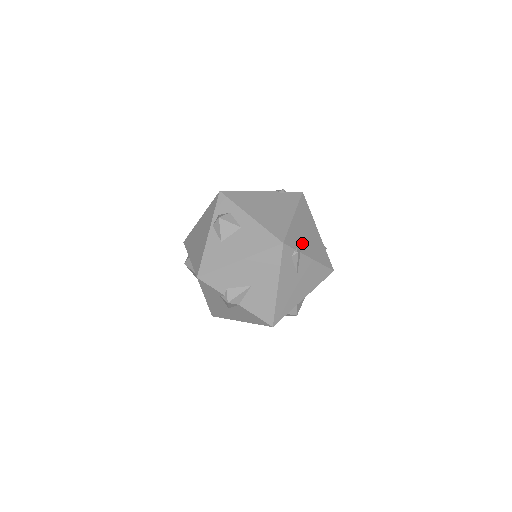
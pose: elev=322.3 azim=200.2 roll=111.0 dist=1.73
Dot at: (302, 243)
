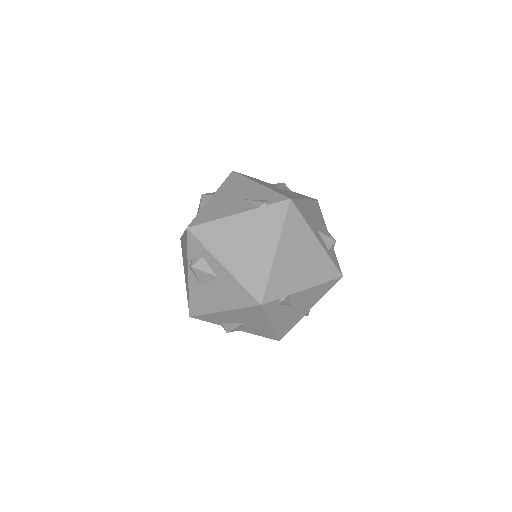
Dot at: (291, 280)
